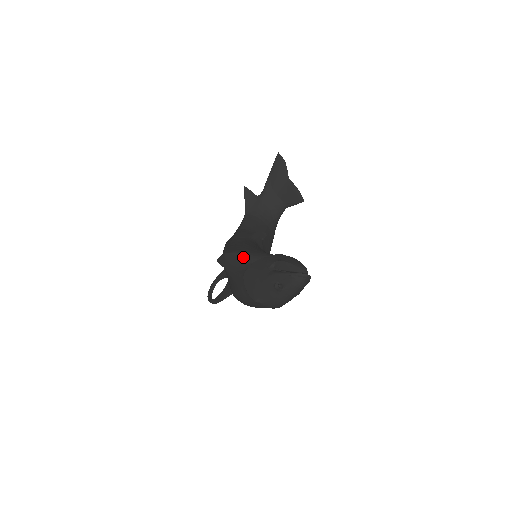
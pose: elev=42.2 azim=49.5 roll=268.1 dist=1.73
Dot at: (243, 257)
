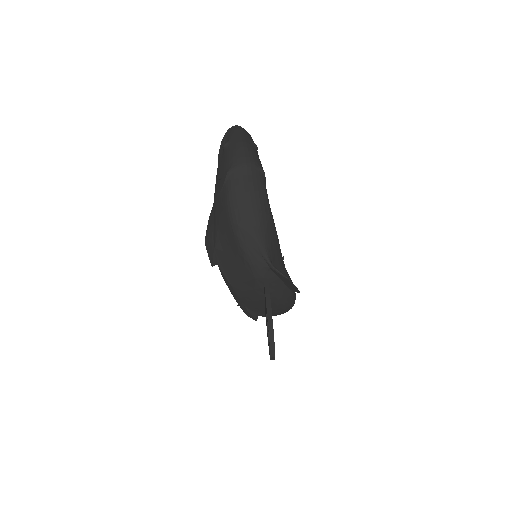
Dot at: (211, 211)
